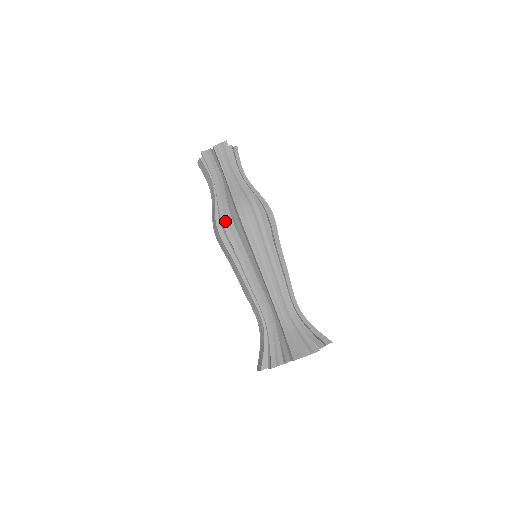
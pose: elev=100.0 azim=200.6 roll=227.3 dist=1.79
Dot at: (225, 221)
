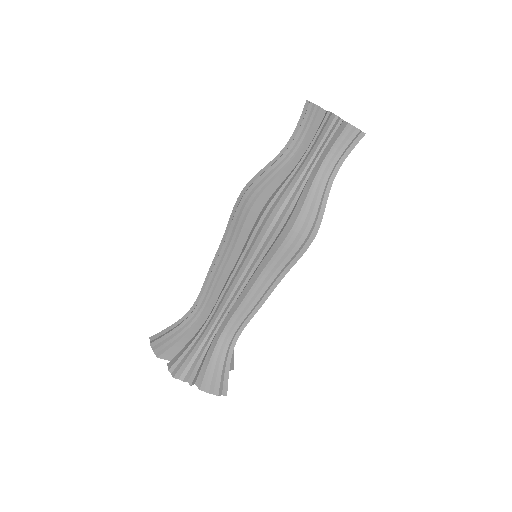
Dot at: (274, 216)
